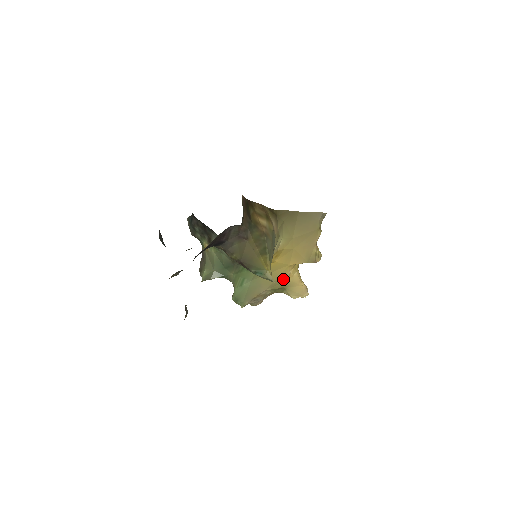
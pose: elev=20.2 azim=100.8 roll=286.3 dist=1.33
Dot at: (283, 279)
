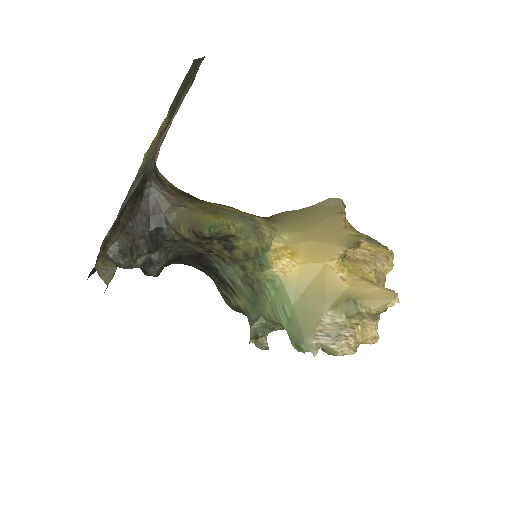
Dot at: (338, 288)
